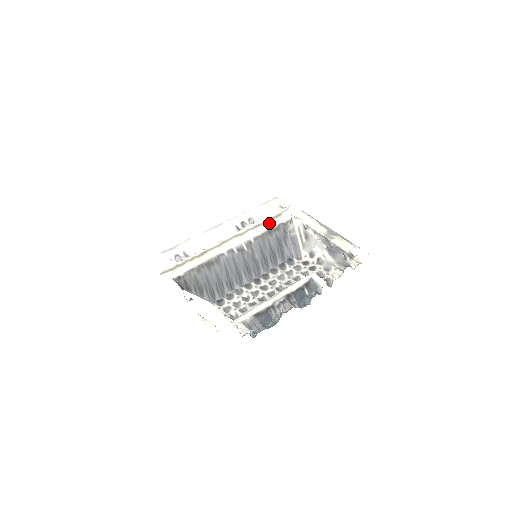
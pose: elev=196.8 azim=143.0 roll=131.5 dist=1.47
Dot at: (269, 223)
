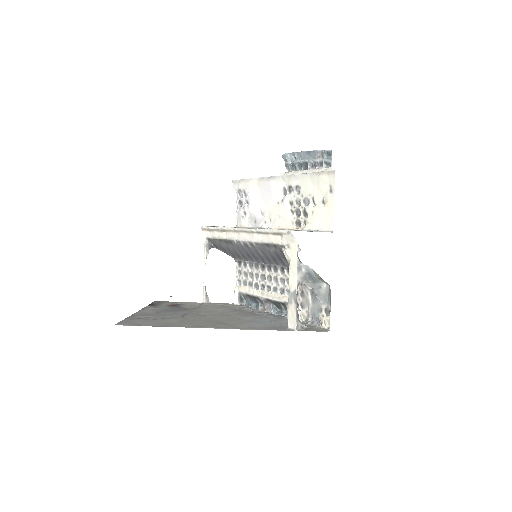
Dot at: (268, 237)
